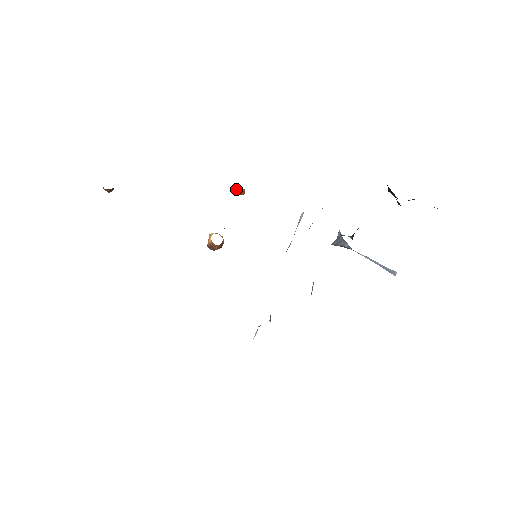
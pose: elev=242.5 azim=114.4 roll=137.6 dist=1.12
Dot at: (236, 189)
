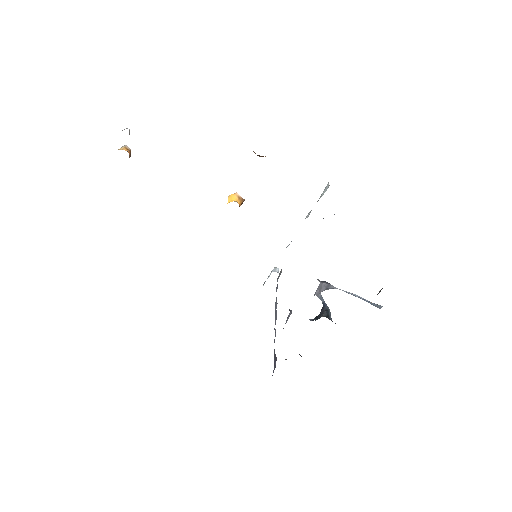
Dot at: occluded
